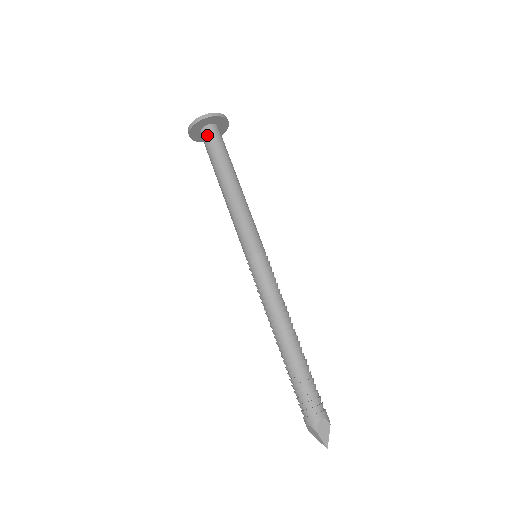
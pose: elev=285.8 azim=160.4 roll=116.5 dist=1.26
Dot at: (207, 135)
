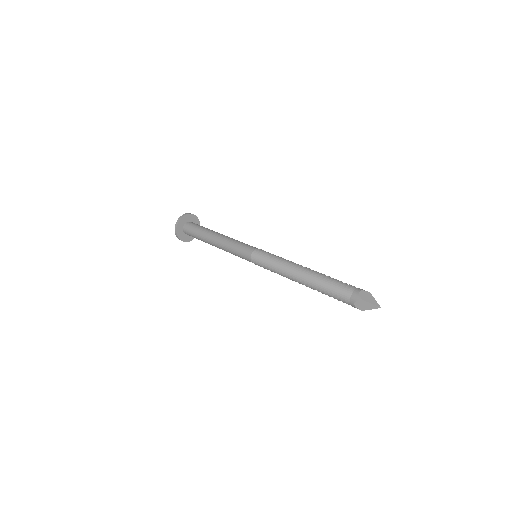
Dot at: (188, 228)
